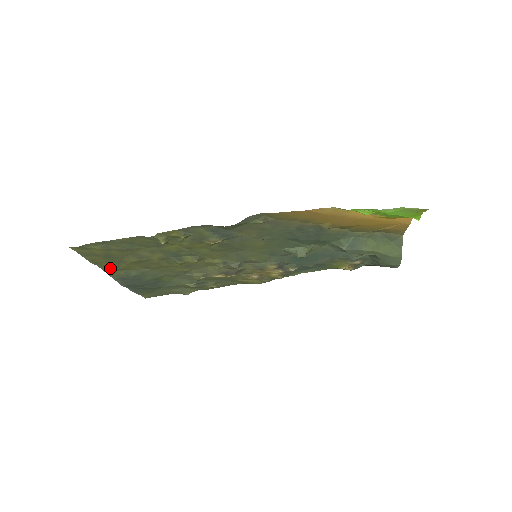
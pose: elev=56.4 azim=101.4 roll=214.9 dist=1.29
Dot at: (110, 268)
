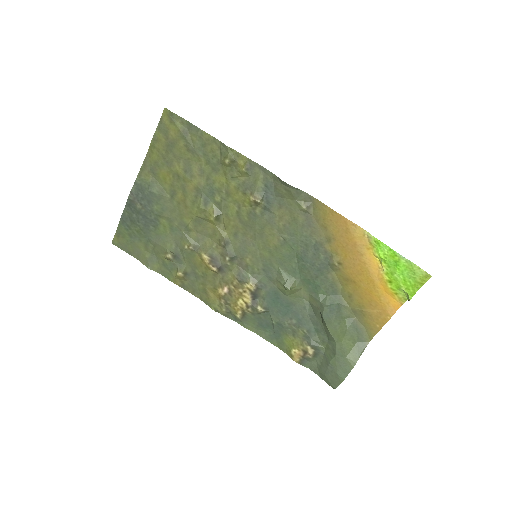
Dot at: (151, 165)
